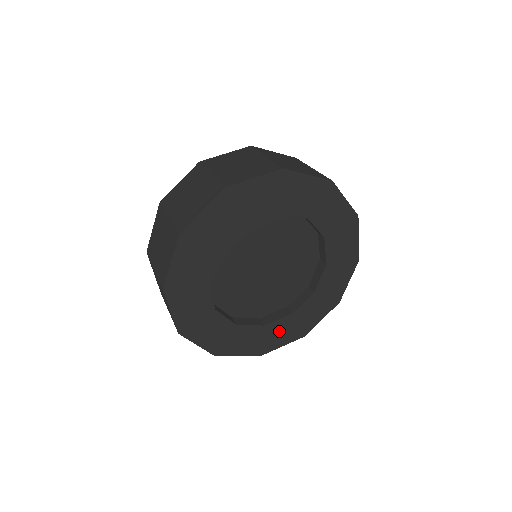
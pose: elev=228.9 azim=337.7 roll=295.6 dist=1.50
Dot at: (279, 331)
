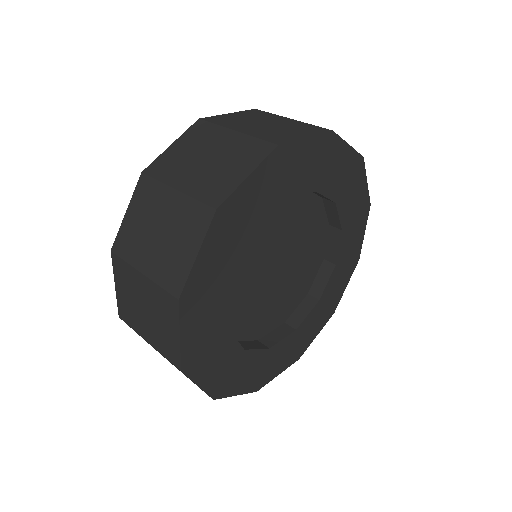
Dot at: (311, 325)
